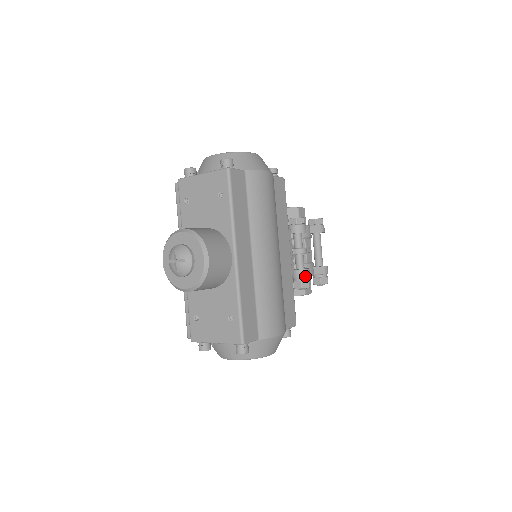
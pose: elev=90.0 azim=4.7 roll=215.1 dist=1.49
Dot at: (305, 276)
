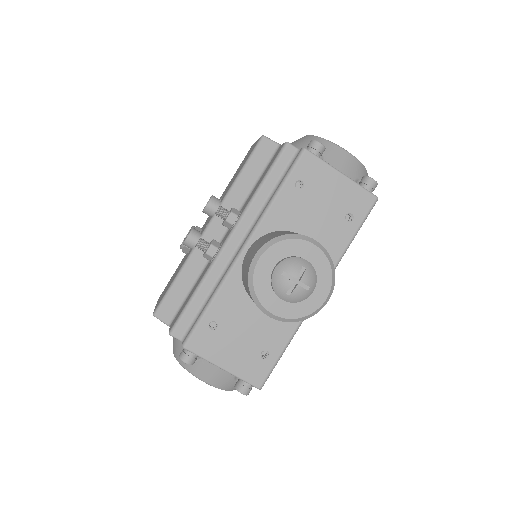
Dot at: occluded
